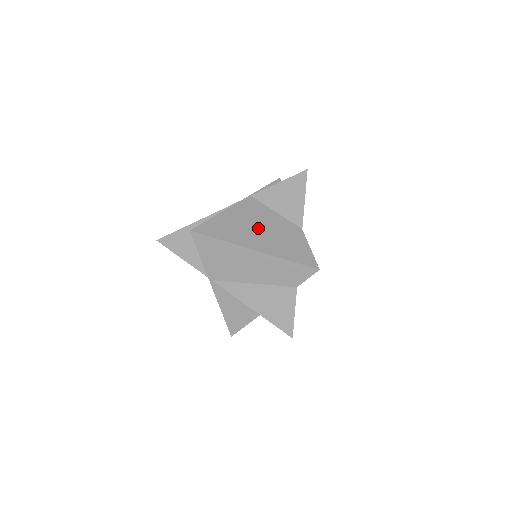
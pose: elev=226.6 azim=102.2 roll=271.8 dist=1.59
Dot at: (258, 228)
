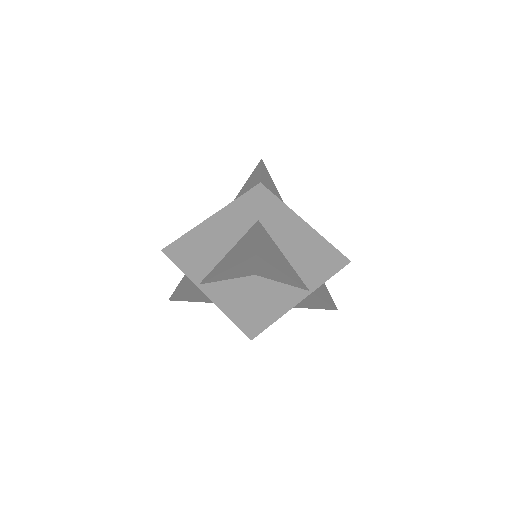
Dot at: occluded
